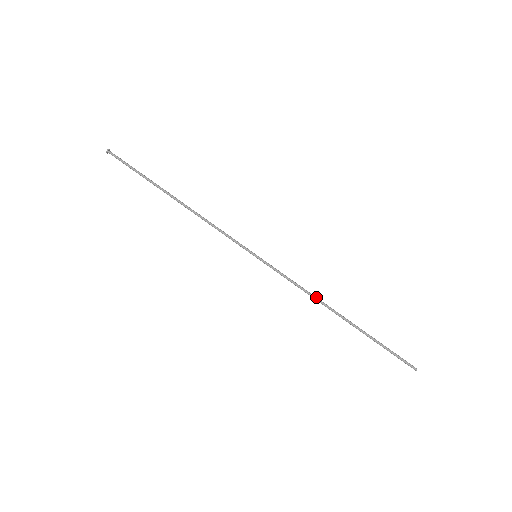
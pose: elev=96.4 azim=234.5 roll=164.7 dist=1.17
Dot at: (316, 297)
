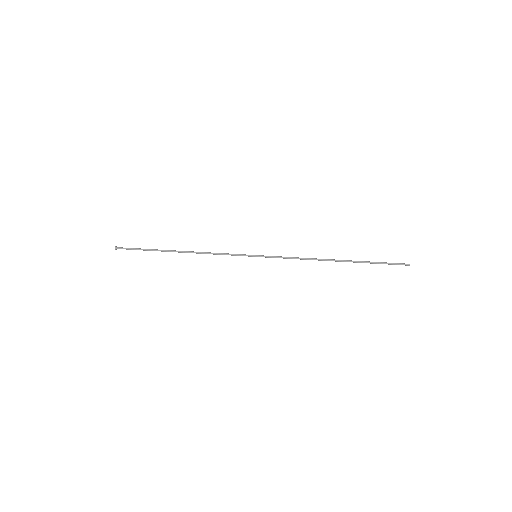
Dot at: (312, 259)
